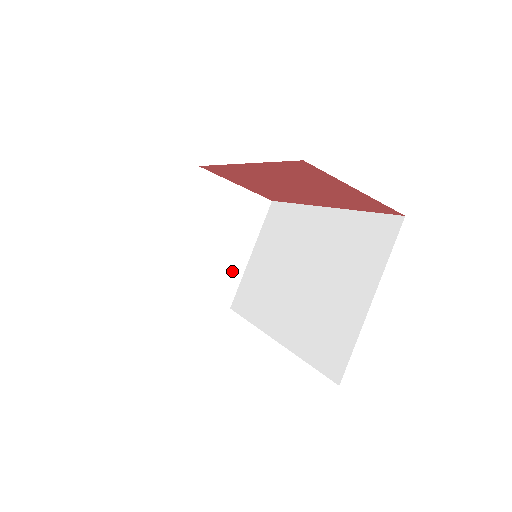
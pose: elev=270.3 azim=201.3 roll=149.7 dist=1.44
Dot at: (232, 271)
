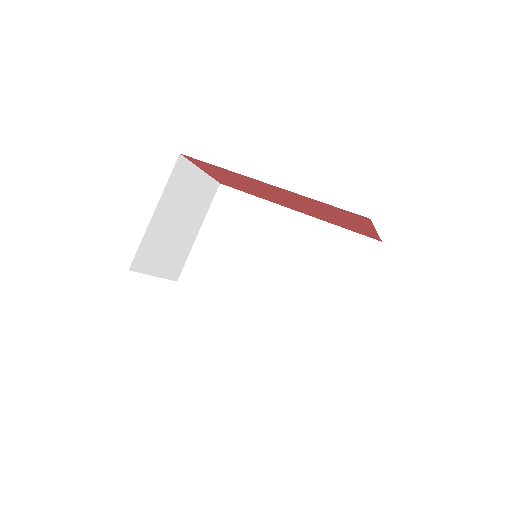
Dot at: (184, 249)
